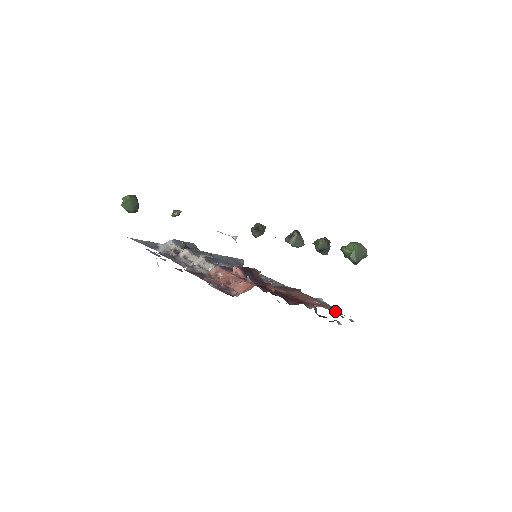
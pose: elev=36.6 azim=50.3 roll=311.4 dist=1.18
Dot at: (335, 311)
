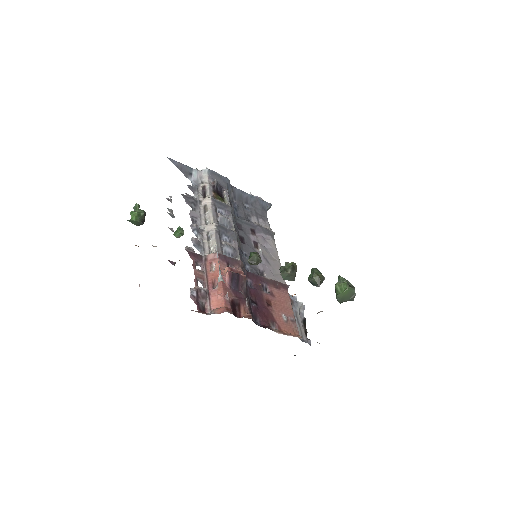
Dot at: (300, 329)
